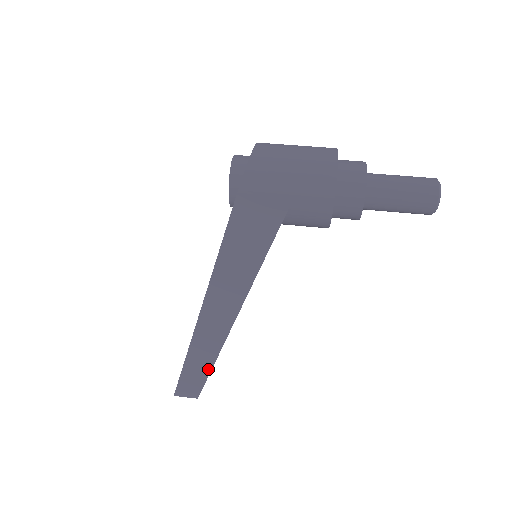
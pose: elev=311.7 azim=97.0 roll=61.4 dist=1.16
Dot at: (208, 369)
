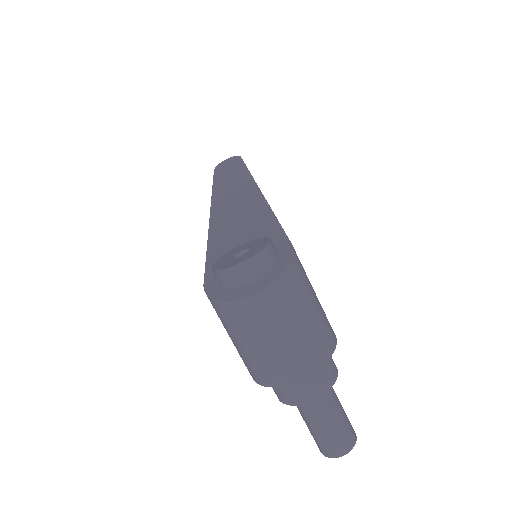
Dot at: occluded
